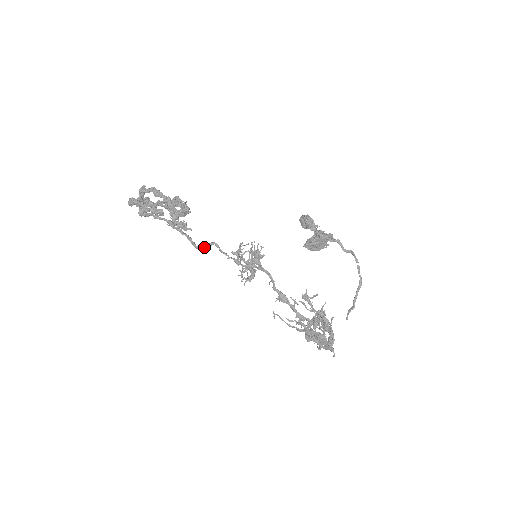
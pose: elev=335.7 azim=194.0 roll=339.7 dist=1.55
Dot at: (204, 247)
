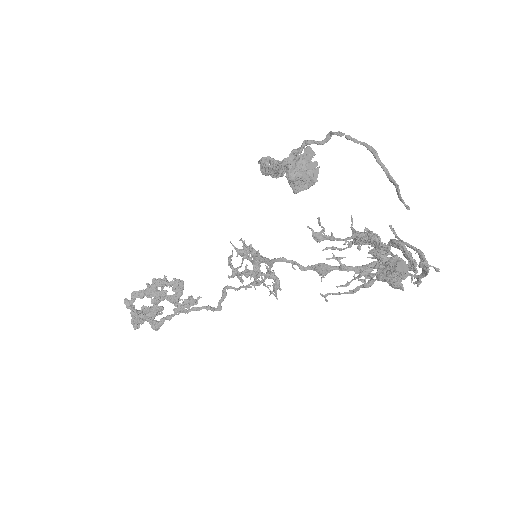
Dot at: occluded
